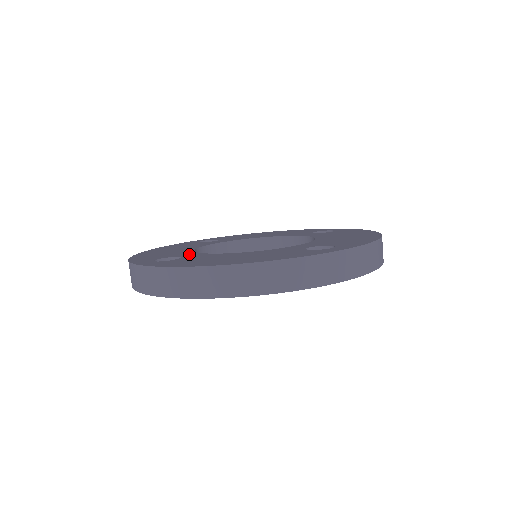
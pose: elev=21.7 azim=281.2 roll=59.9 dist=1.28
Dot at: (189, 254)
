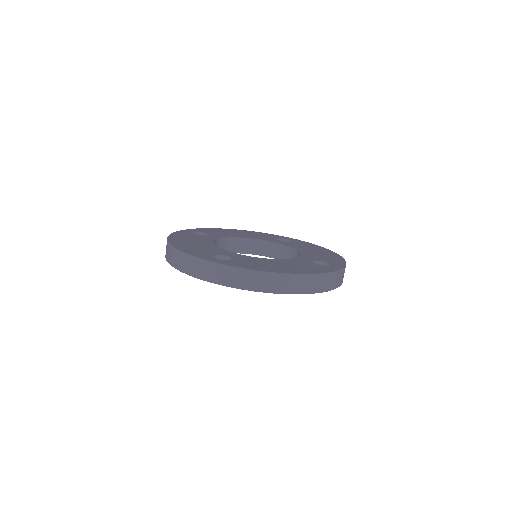
Dot at: (229, 253)
